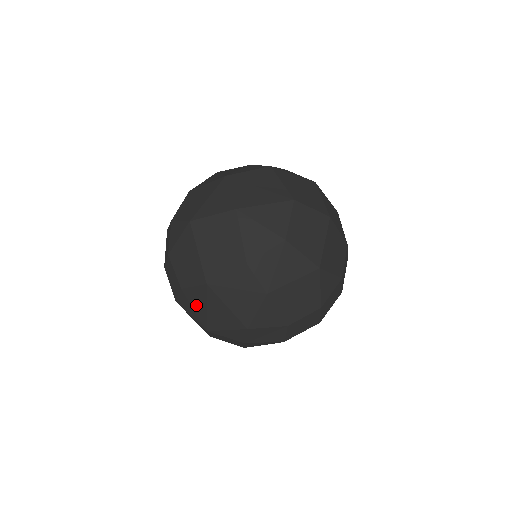
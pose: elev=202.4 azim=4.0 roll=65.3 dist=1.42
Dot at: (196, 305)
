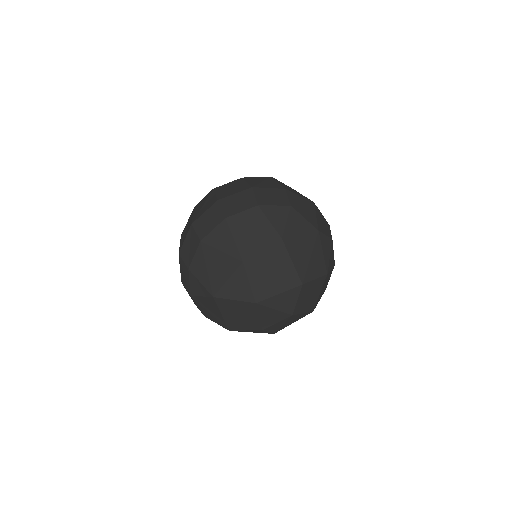
Dot at: occluded
